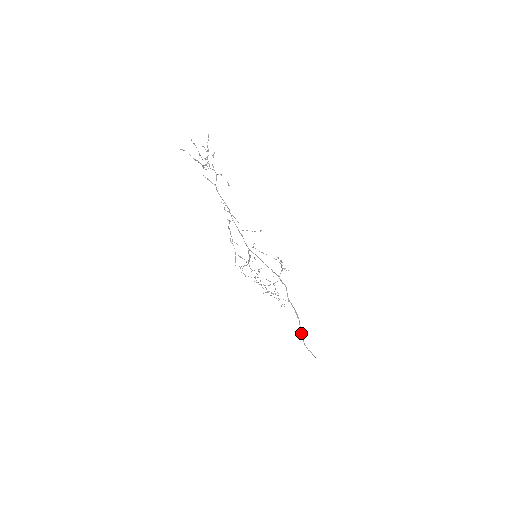
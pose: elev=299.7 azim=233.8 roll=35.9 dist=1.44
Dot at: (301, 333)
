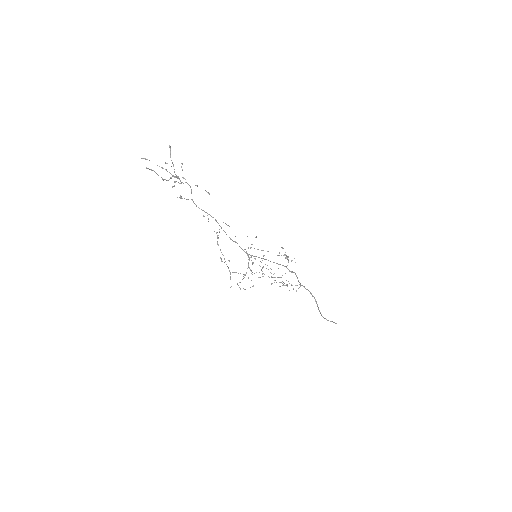
Dot at: occluded
